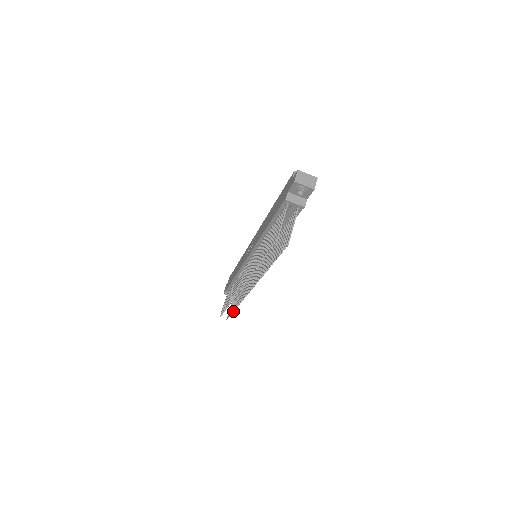
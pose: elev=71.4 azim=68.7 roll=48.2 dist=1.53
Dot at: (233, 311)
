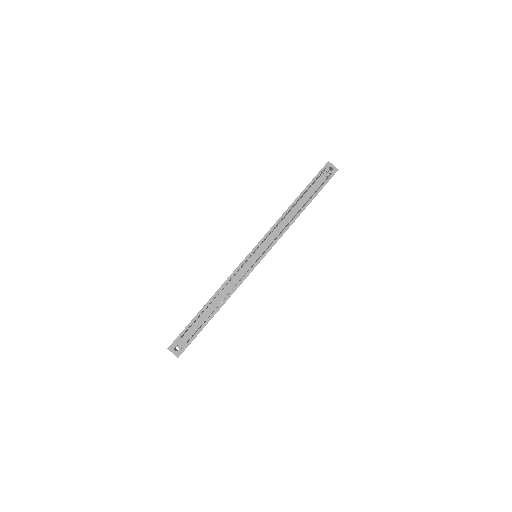
Dot at: (212, 312)
